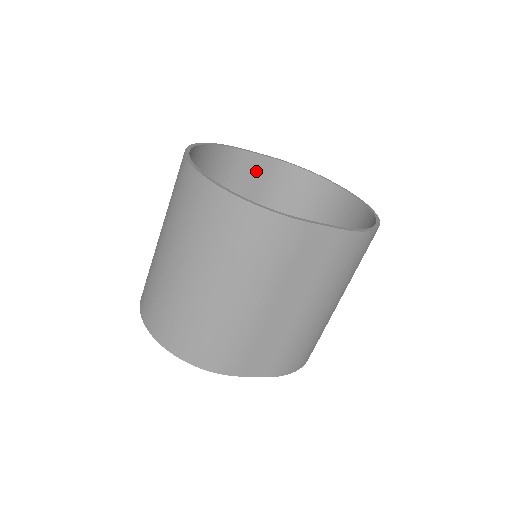
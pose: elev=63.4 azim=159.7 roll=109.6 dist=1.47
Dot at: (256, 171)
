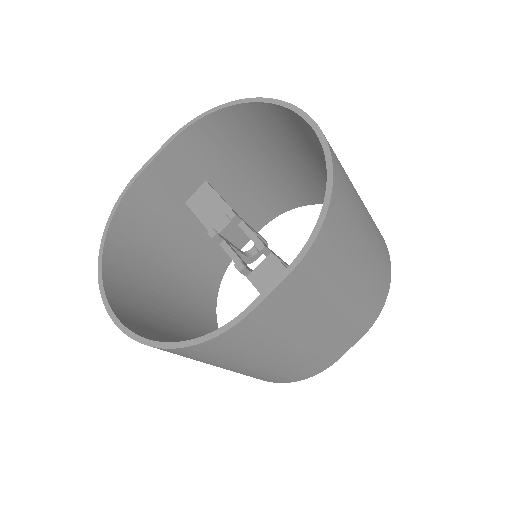
Dot at: (173, 166)
